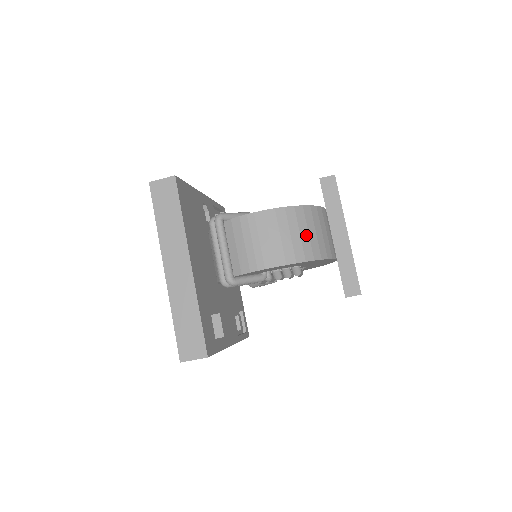
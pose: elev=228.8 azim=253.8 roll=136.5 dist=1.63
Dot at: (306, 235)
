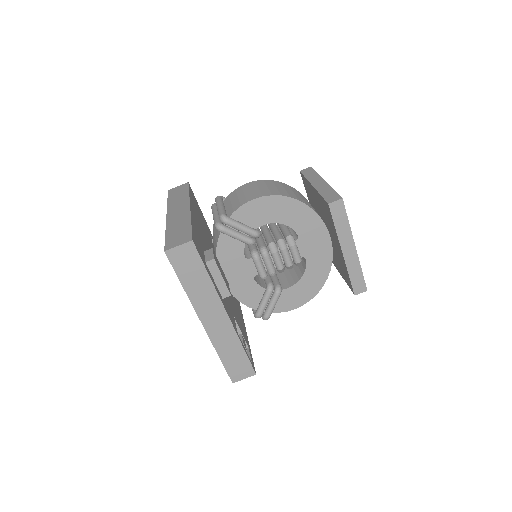
Dot at: (291, 192)
